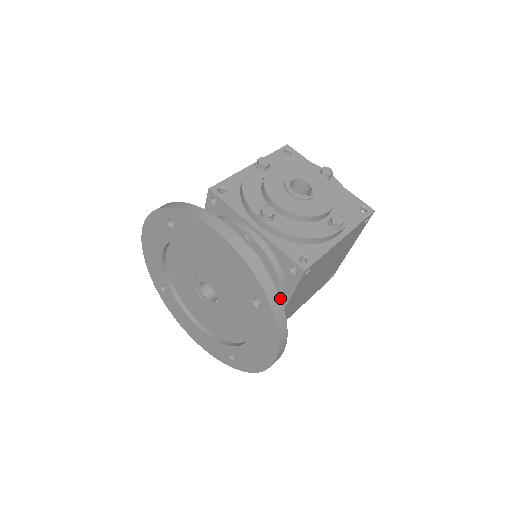
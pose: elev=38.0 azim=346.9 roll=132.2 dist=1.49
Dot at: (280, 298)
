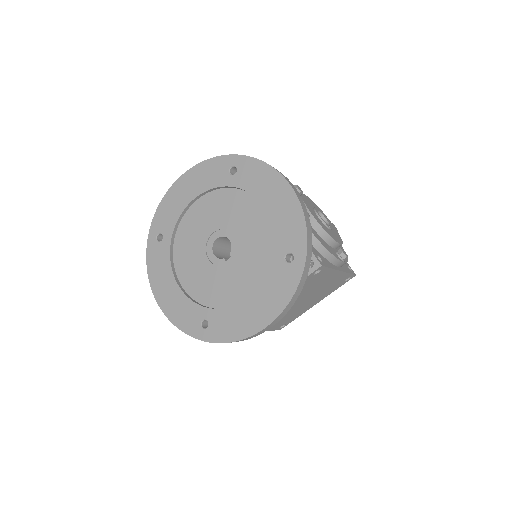
Dot at: occluded
